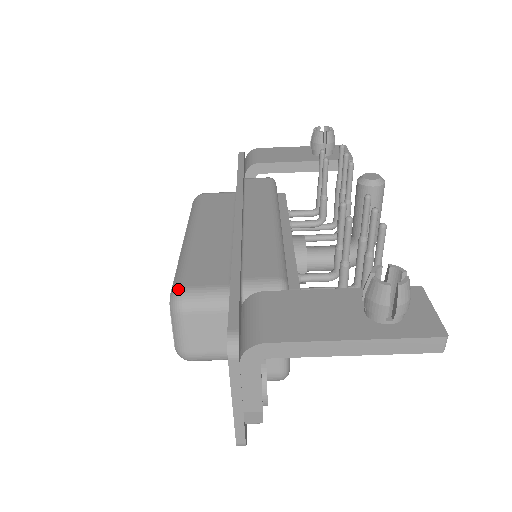
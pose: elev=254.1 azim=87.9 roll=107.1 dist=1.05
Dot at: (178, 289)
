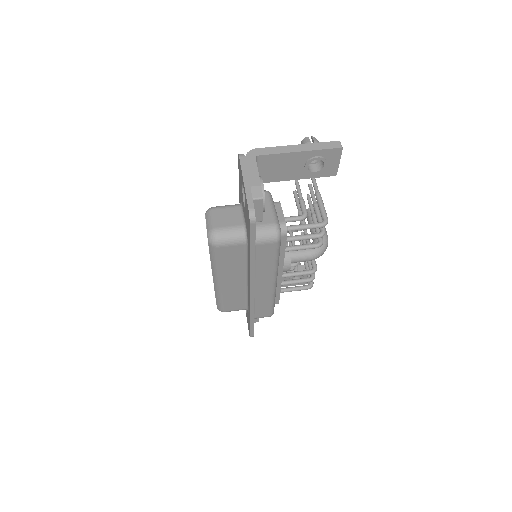
Dot at: occluded
